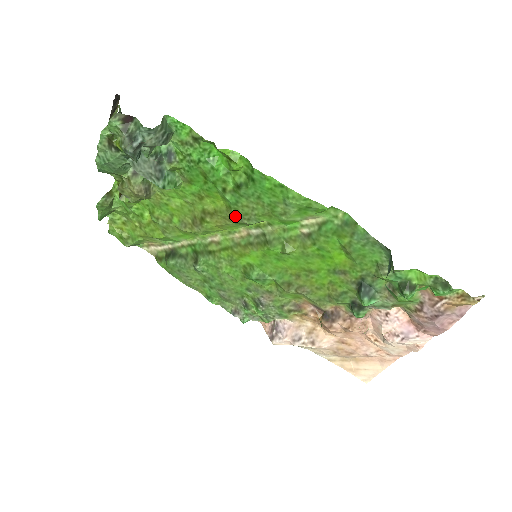
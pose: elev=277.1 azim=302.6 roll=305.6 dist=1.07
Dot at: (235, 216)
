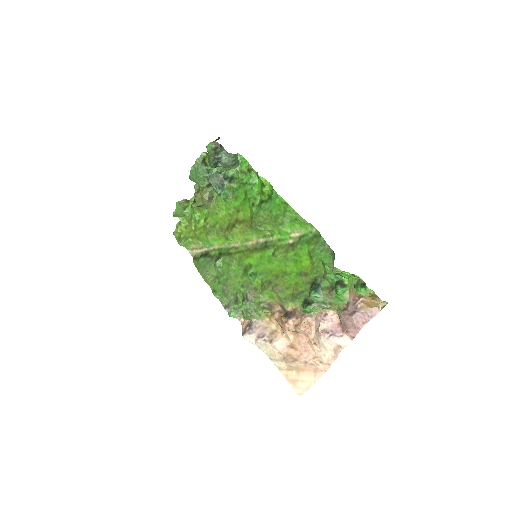
Dot at: (253, 223)
